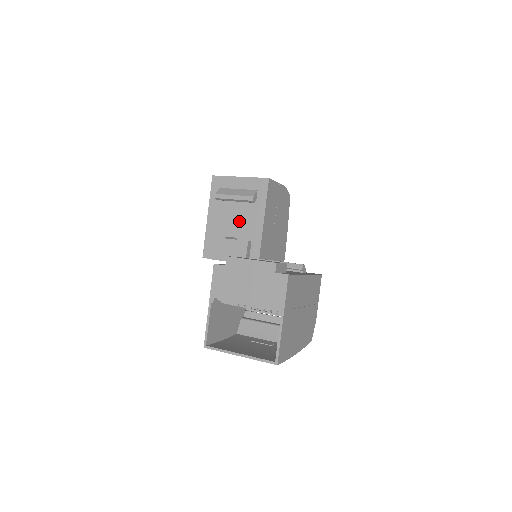
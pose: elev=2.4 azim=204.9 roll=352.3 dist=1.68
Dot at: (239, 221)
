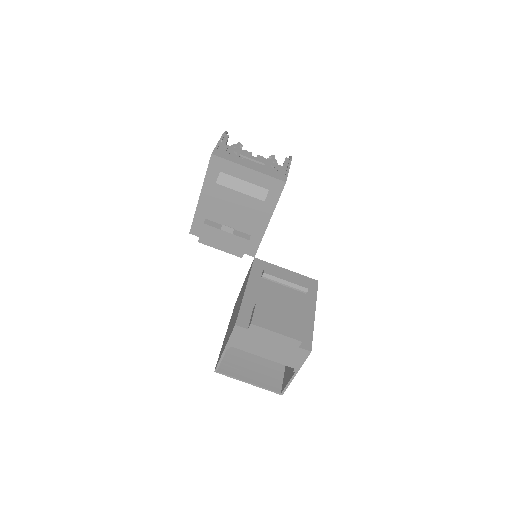
Dot at: (240, 213)
